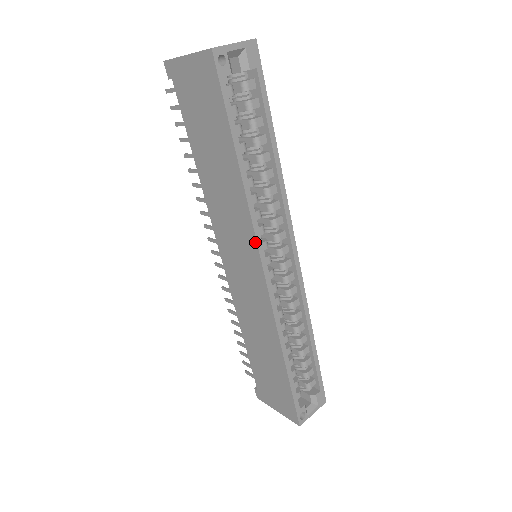
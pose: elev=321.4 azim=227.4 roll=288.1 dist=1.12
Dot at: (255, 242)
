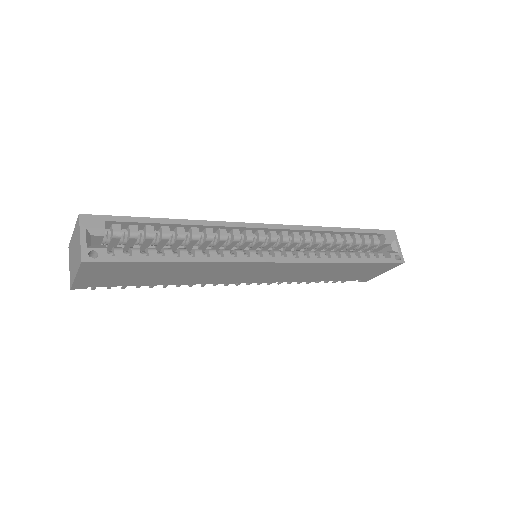
Dot at: (248, 263)
